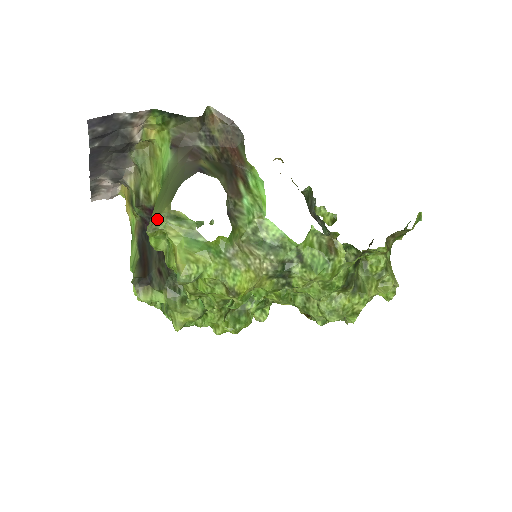
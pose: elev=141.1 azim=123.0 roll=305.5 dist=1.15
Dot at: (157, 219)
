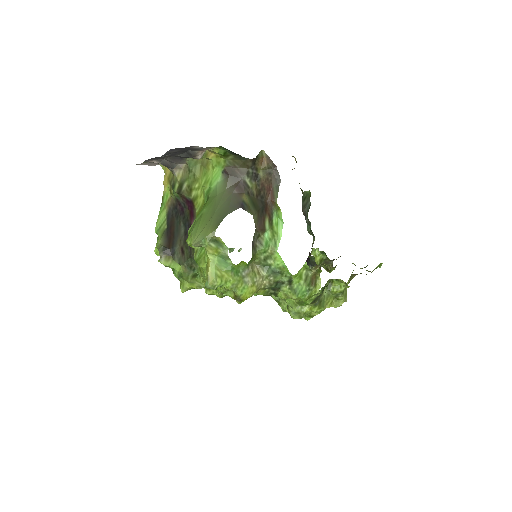
Dot at: (203, 240)
